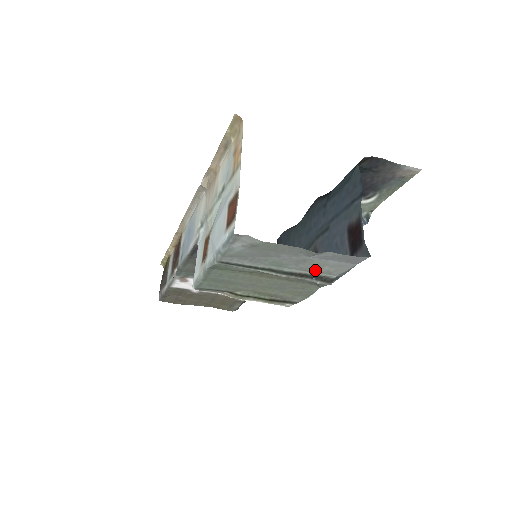
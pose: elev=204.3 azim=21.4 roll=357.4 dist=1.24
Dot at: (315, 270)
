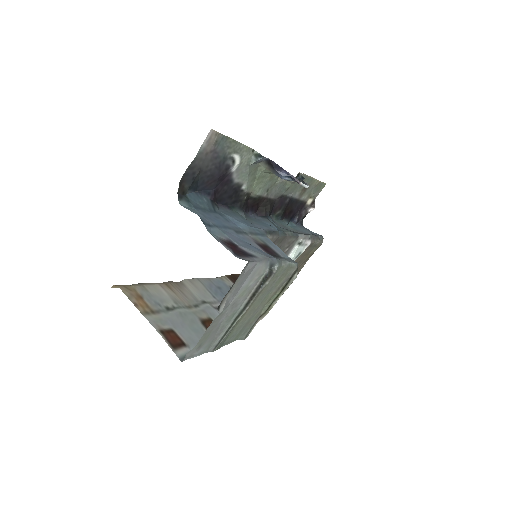
Dot at: (251, 289)
